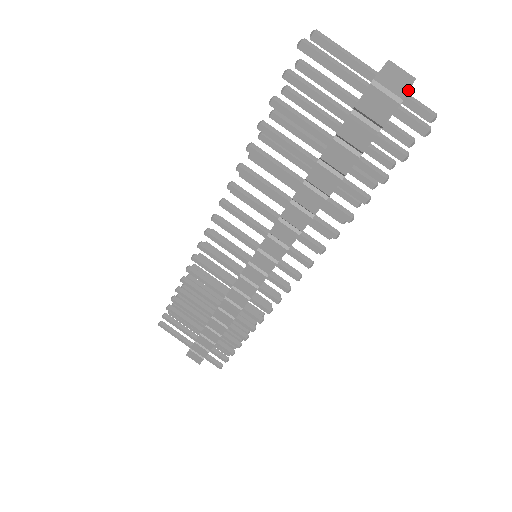
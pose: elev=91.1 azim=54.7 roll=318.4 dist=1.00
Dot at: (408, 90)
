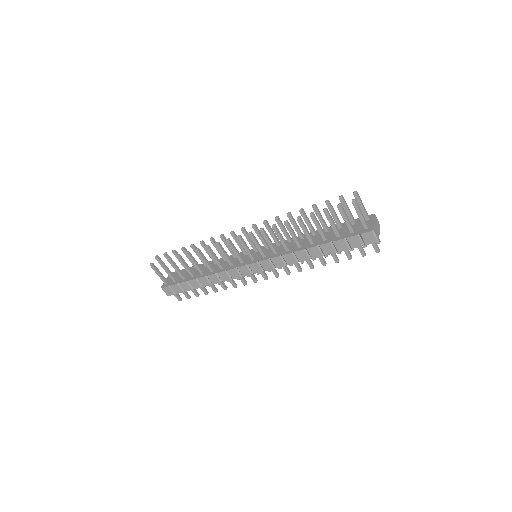
Dot at: (379, 234)
